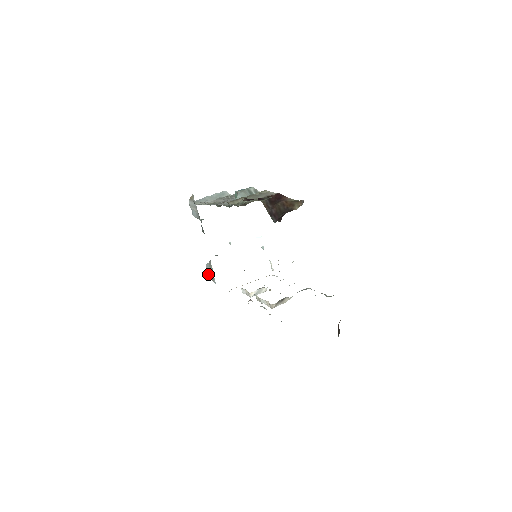
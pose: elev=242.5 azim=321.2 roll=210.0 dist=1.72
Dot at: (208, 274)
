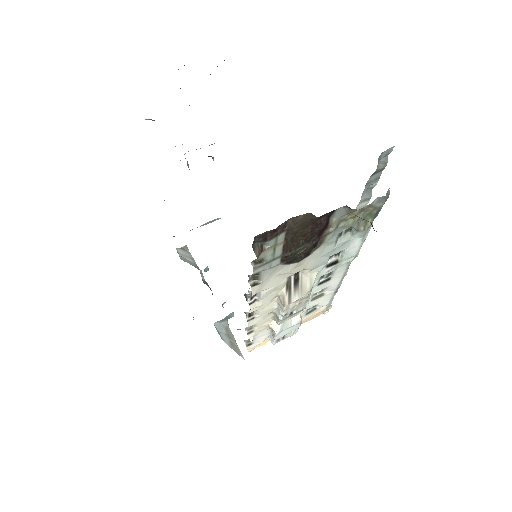
Dot at: (222, 339)
